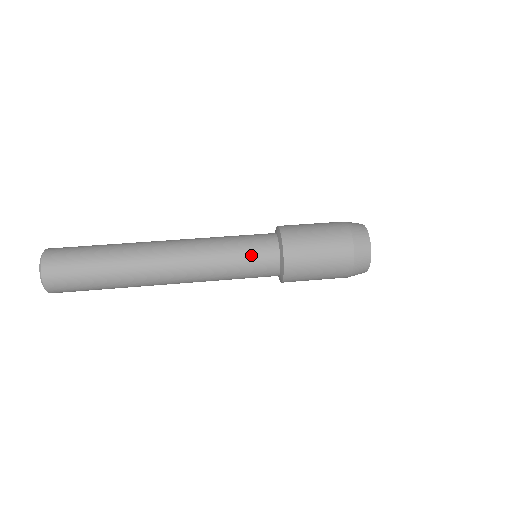
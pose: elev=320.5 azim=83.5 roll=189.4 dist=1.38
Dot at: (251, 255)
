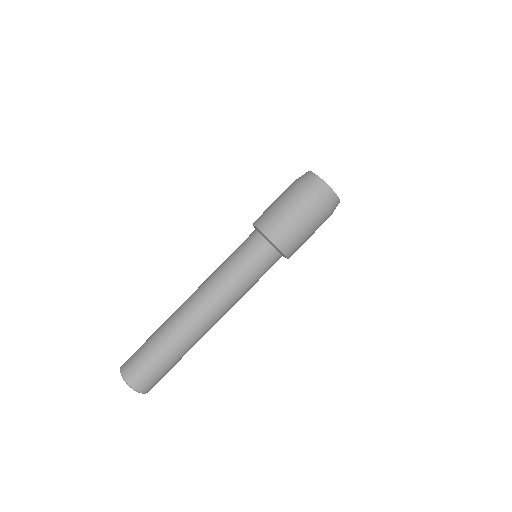
Dot at: occluded
